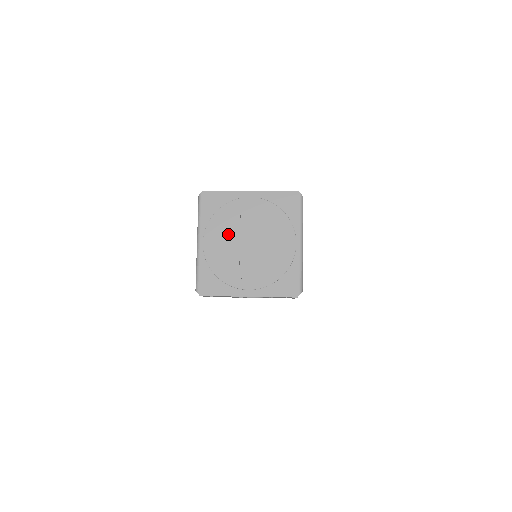
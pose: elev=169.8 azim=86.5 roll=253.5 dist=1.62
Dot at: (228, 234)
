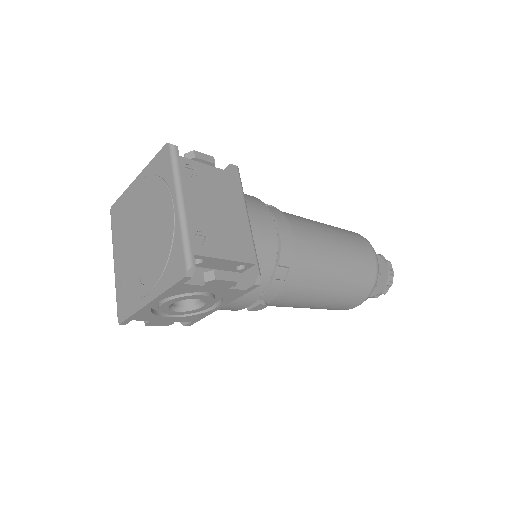
Dot at: (128, 238)
